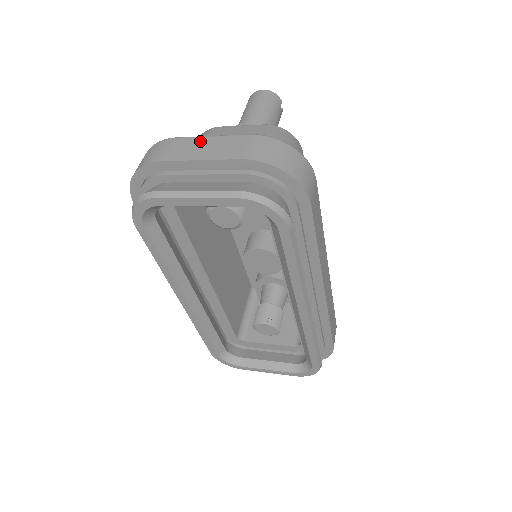
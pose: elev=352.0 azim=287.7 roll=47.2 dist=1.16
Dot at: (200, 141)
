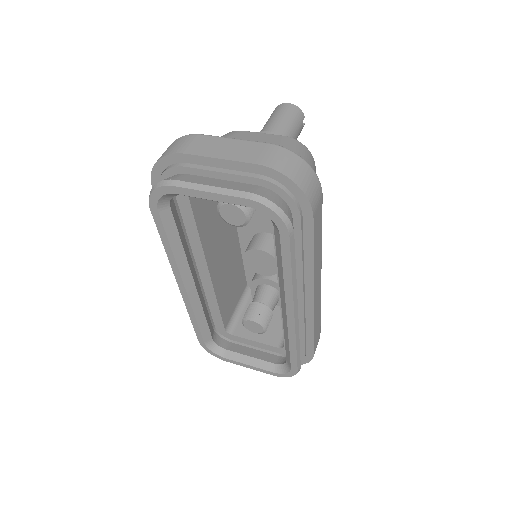
Dot at: (223, 141)
